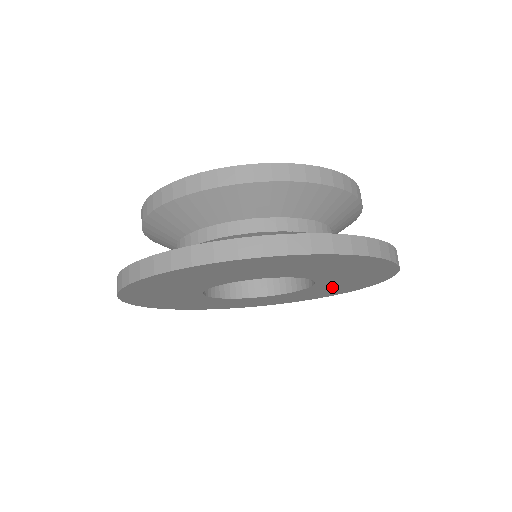
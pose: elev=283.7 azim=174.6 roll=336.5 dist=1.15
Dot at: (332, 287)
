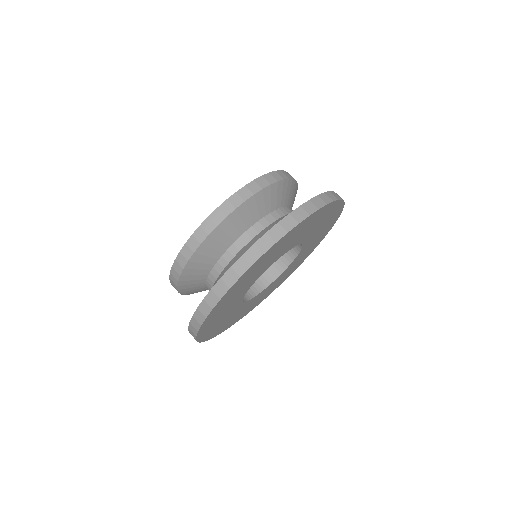
Dot at: (315, 228)
